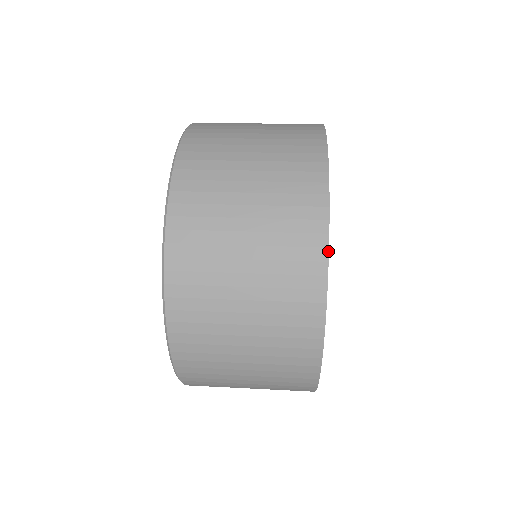
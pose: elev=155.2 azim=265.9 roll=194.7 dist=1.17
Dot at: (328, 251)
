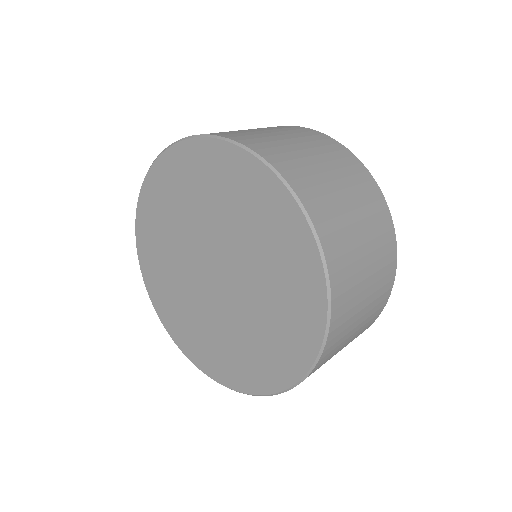
Dot at: occluded
